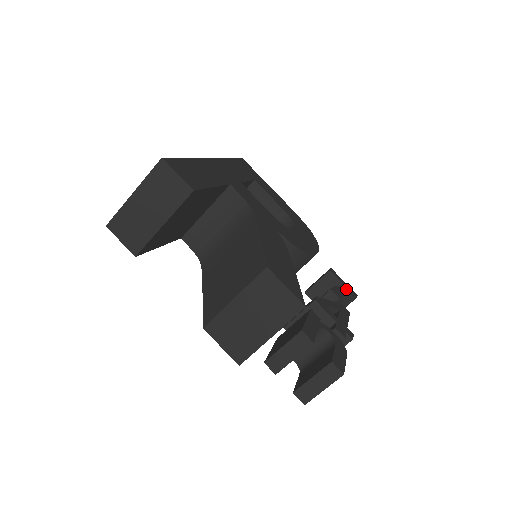
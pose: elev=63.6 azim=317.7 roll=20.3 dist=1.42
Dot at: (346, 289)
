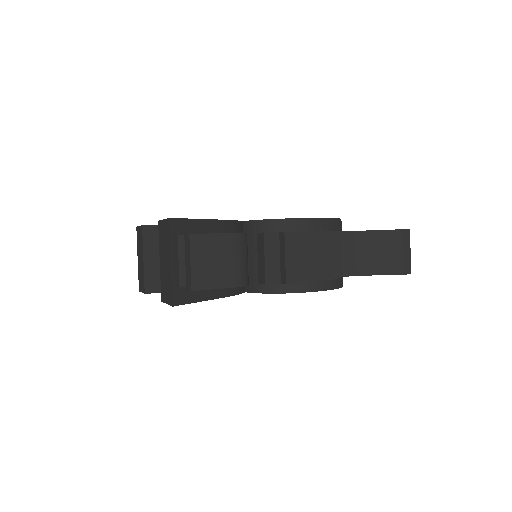
Dot at: occluded
